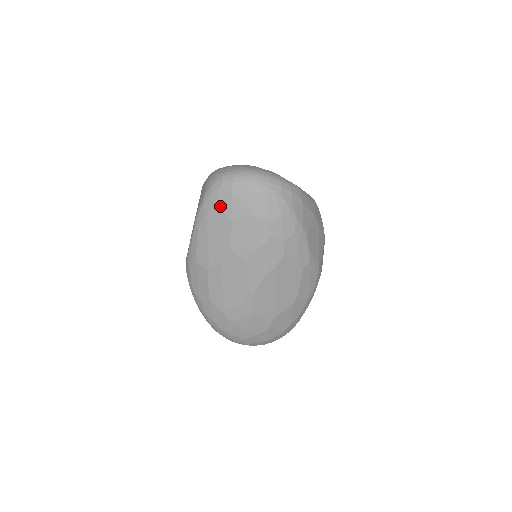
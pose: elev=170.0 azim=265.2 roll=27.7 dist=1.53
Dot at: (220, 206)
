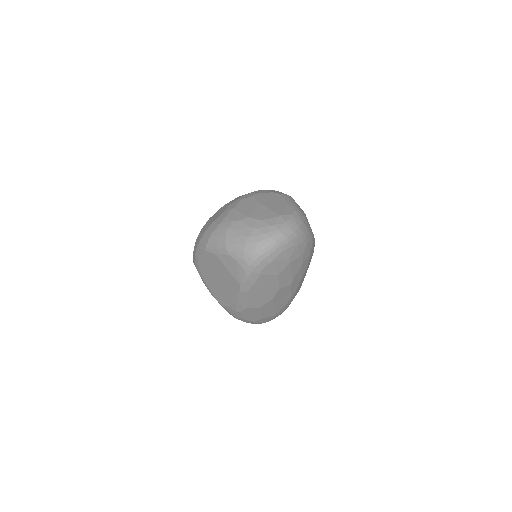
Dot at: (265, 273)
